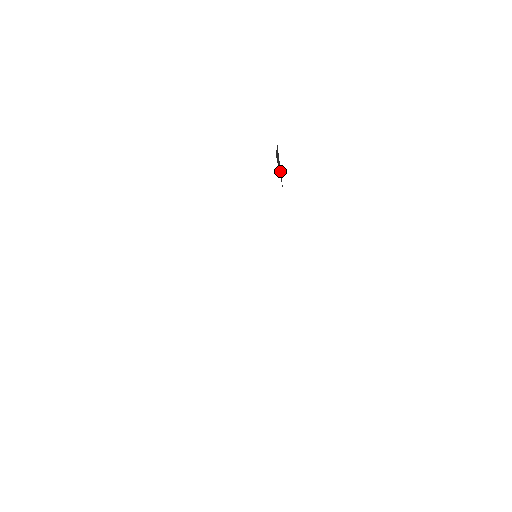
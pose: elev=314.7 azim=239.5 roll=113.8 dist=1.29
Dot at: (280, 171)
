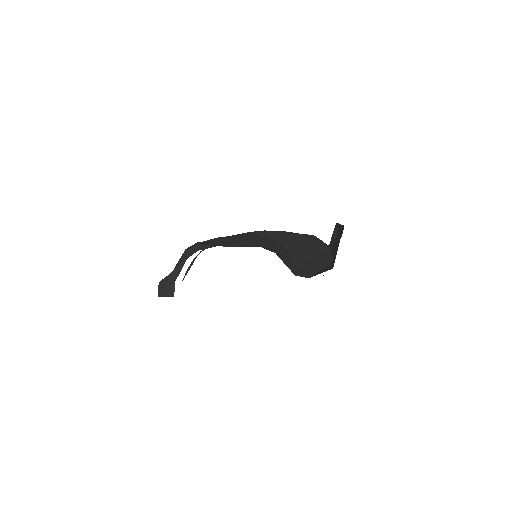
Dot at: (290, 265)
